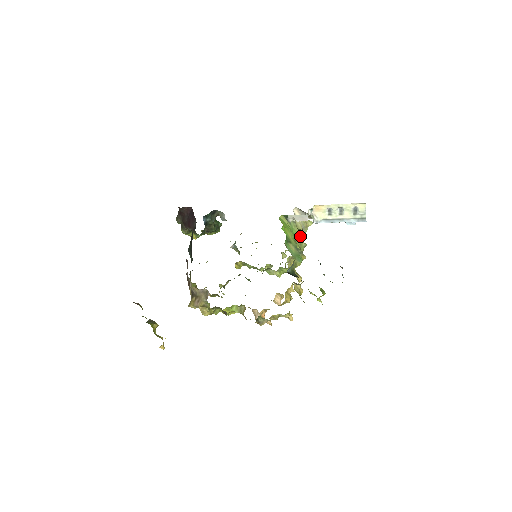
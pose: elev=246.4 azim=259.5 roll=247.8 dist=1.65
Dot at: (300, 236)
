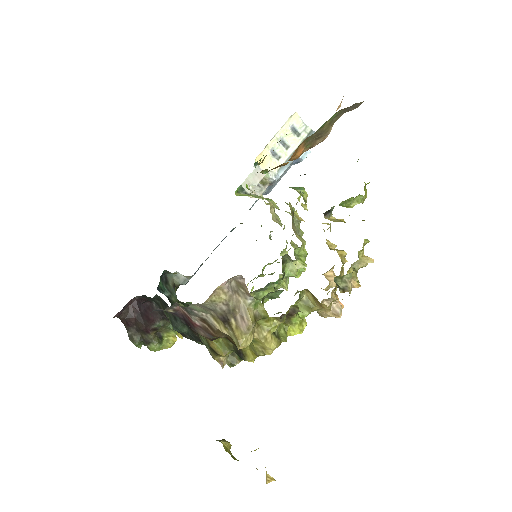
Dot at: (276, 207)
